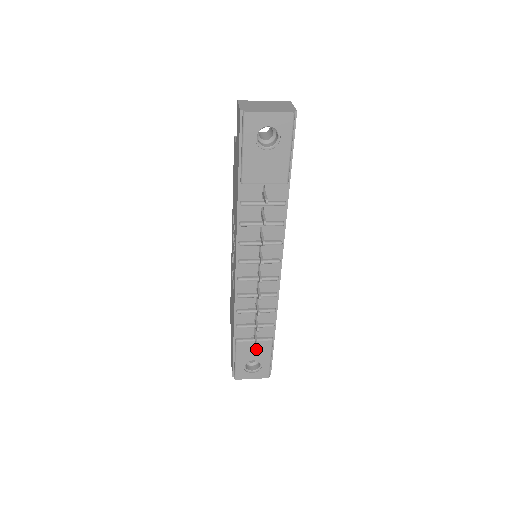
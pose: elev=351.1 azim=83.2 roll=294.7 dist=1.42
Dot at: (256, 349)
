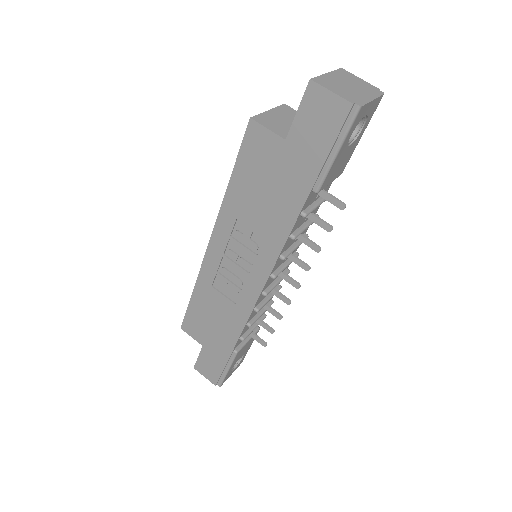
Dot at: (246, 347)
